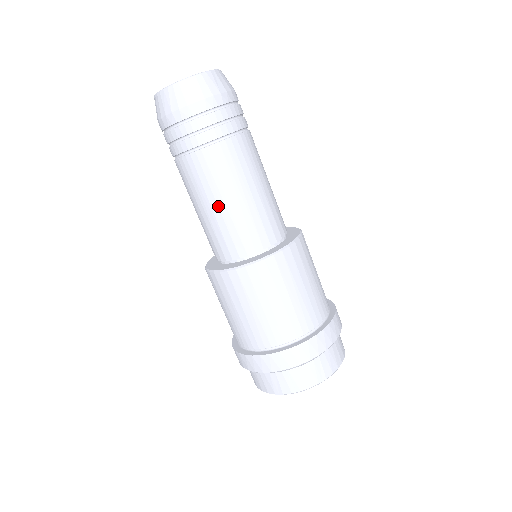
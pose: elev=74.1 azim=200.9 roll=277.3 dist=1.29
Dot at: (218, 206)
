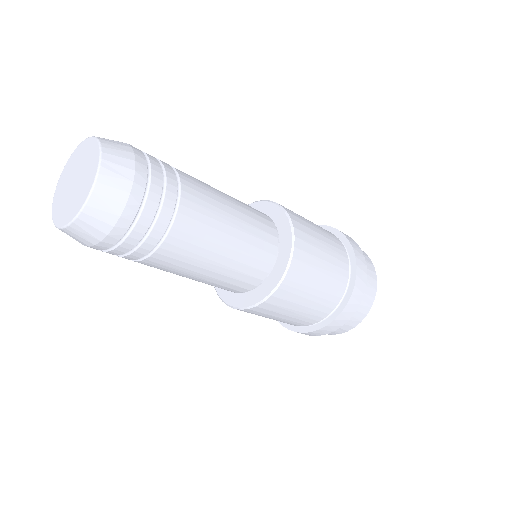
Dot at: (210, 271)
